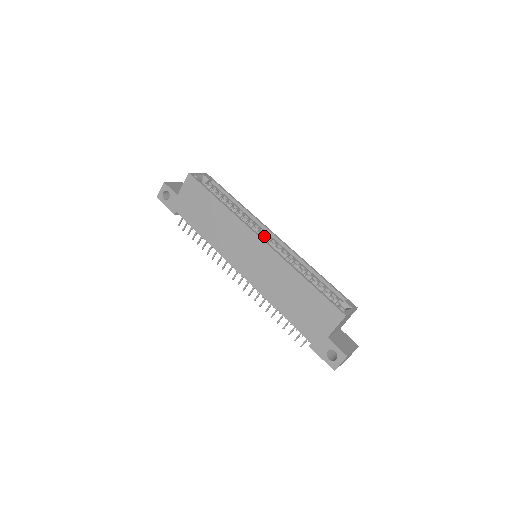
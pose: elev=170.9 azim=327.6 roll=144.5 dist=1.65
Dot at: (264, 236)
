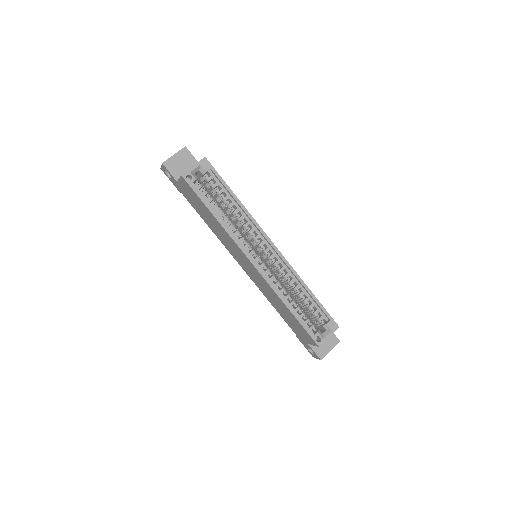
Dot at: (261, 247)
